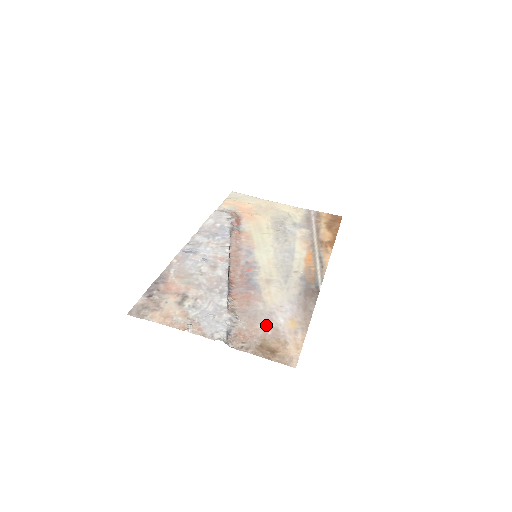
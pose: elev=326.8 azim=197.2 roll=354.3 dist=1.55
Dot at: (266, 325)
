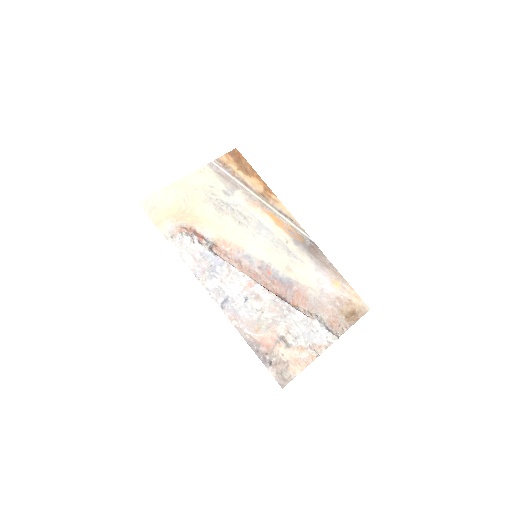
Dot at: (331, 302)
